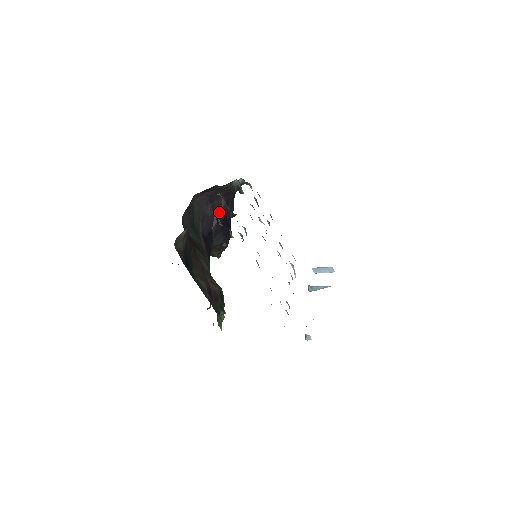
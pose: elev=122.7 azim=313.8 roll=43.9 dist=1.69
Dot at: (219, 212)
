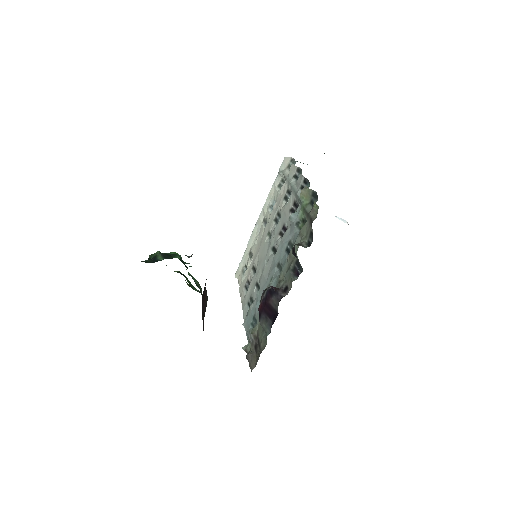
Dot at: occluded
